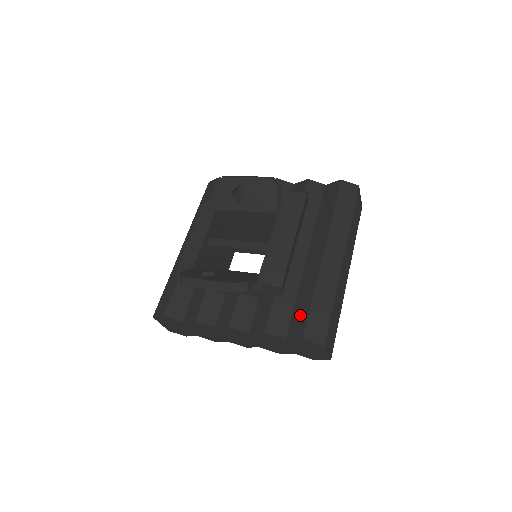
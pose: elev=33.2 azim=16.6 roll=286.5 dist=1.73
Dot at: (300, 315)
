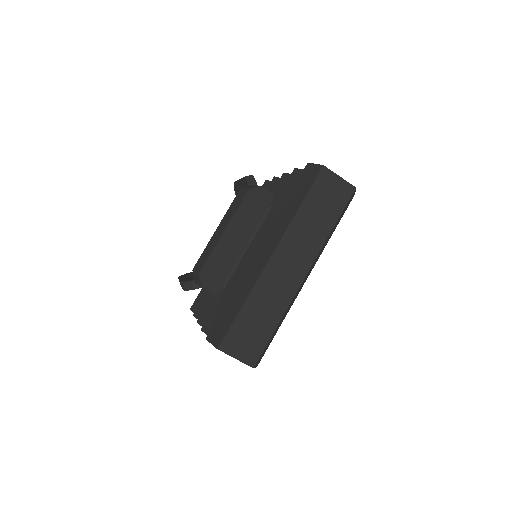
Dot at: occluded
